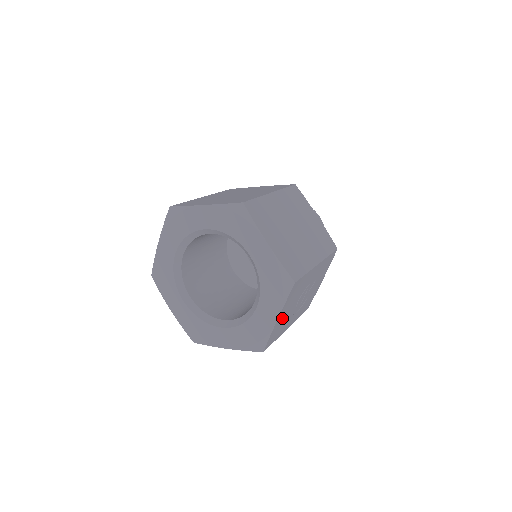
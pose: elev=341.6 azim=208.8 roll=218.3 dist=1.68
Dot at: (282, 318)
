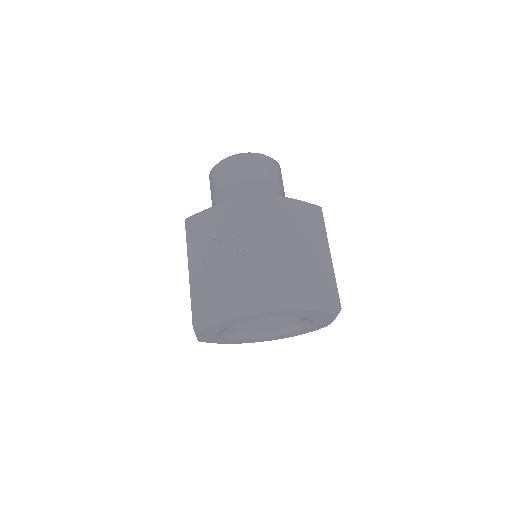
Dot at: occluded
